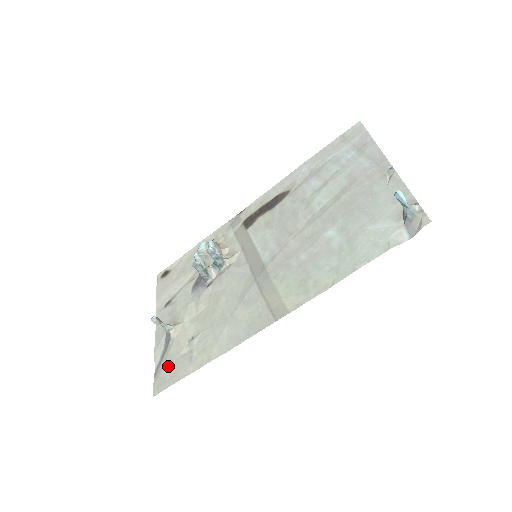
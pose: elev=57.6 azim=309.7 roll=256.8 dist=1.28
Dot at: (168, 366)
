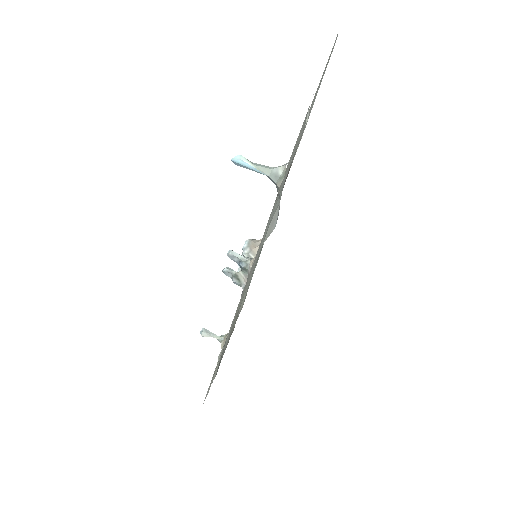
Dot at: occluded
